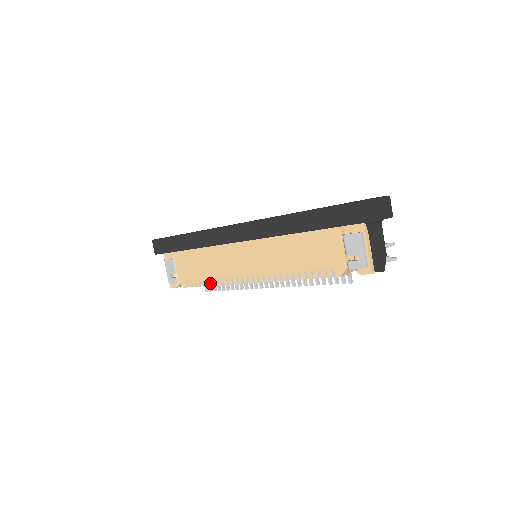
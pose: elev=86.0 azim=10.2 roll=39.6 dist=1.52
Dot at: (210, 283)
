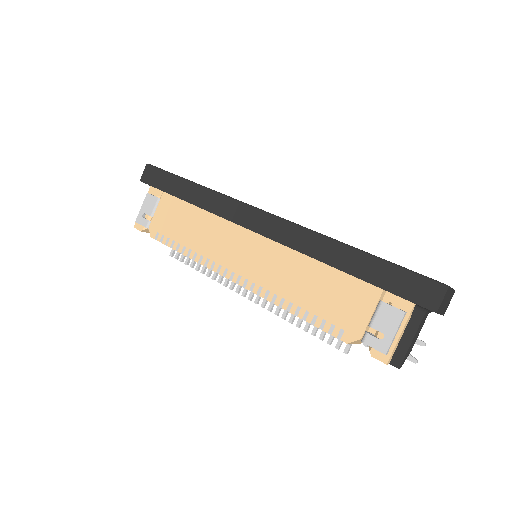
Dot at: (185, 251)
